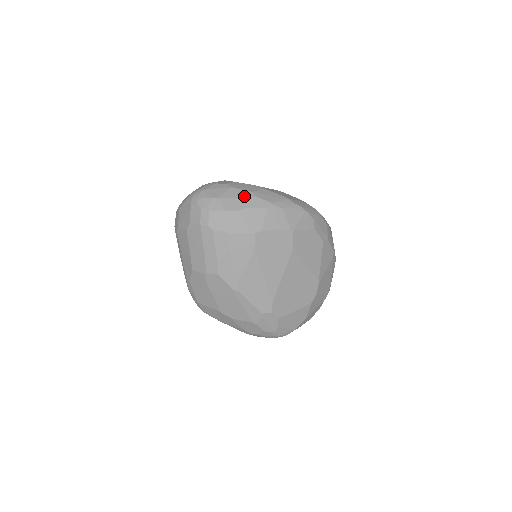
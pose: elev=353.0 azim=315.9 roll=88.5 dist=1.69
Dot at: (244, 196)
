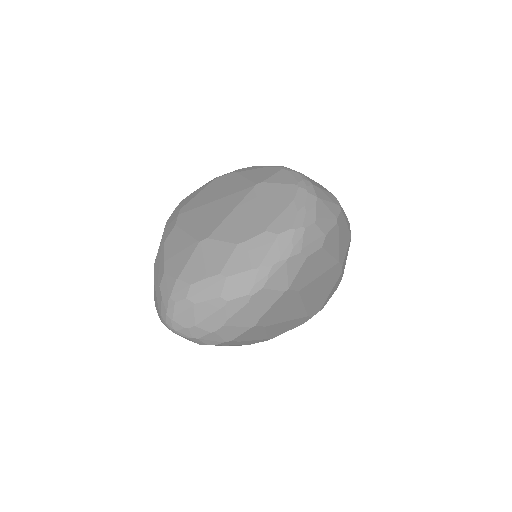
Dot at: (216, 308)
